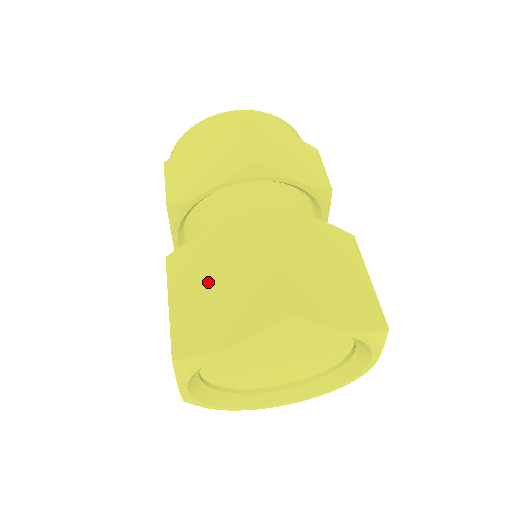
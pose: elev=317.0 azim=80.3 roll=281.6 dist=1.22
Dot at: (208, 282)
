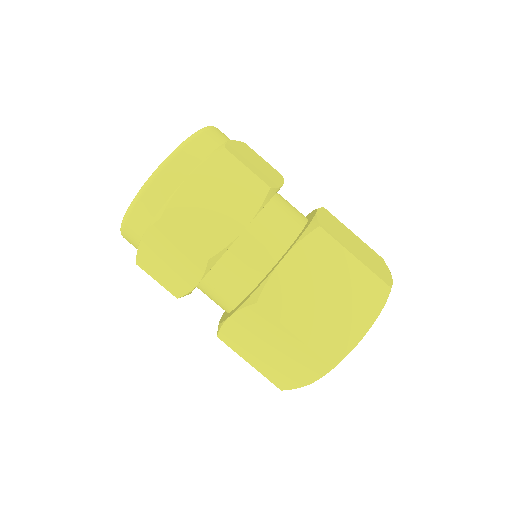
Dot at: (316, 301)
